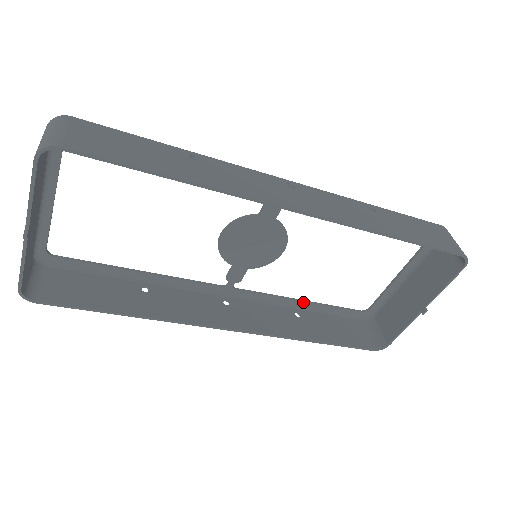
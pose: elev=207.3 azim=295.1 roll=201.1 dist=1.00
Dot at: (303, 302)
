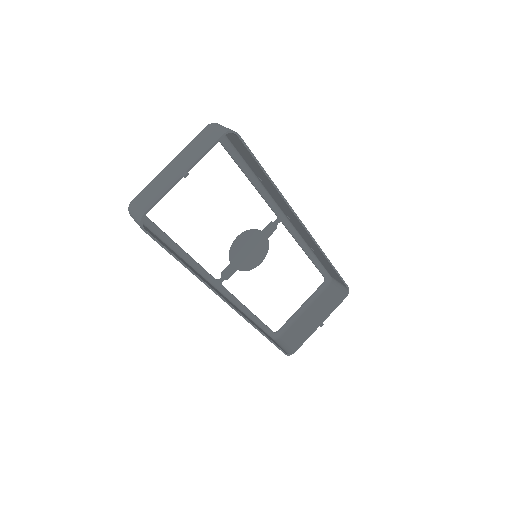
Dot at: (250, 311)
